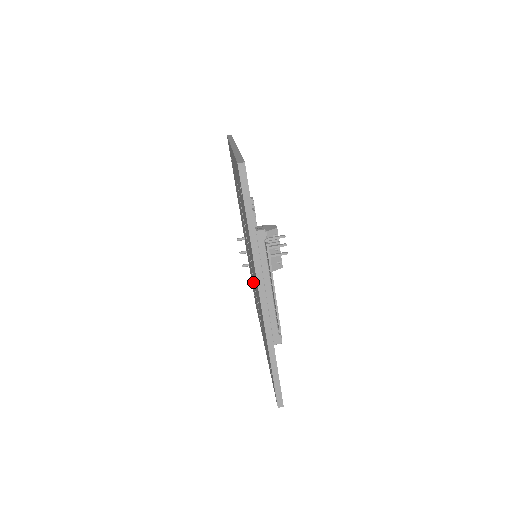
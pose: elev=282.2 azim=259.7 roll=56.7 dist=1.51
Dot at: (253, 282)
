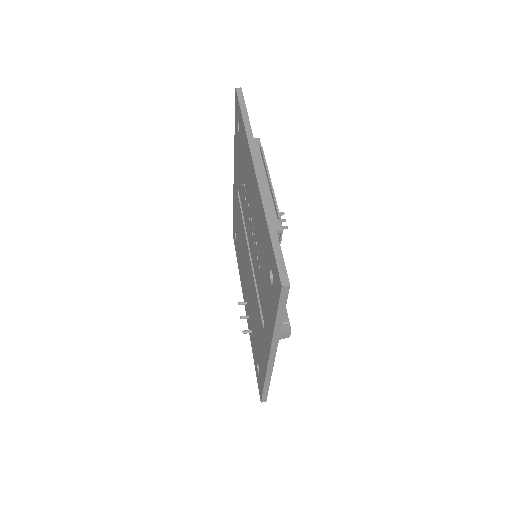
Dot at: (253, 294)
